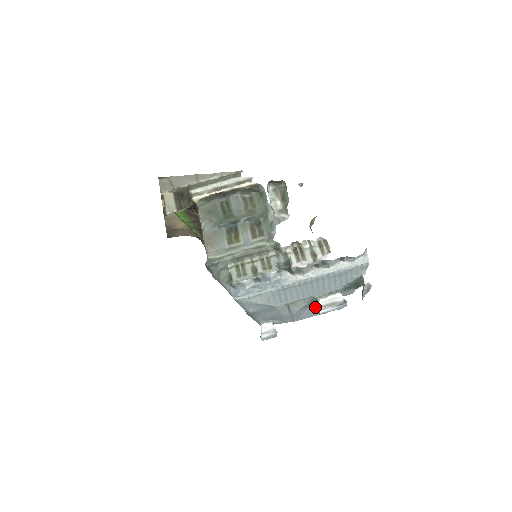
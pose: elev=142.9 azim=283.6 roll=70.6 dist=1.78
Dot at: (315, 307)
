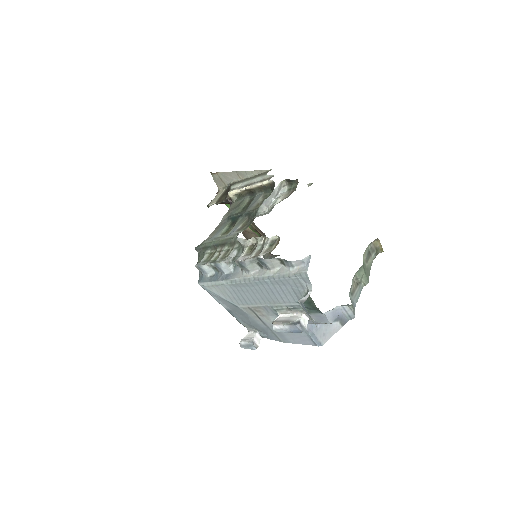
Dot at: occluded
